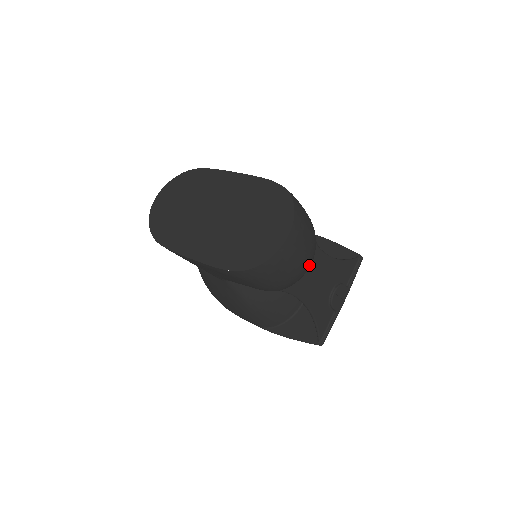
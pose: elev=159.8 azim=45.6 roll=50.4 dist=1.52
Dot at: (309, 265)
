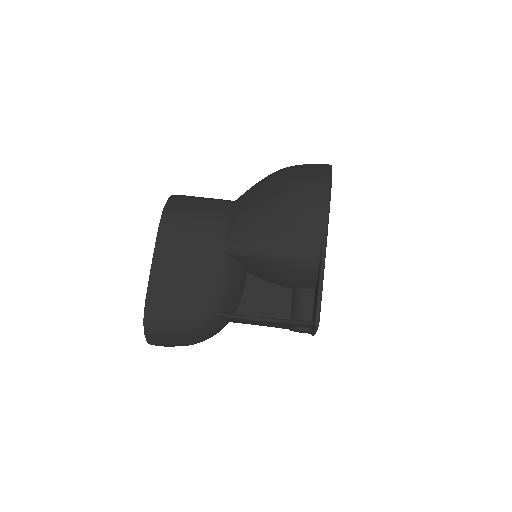
Dot at: occluded
